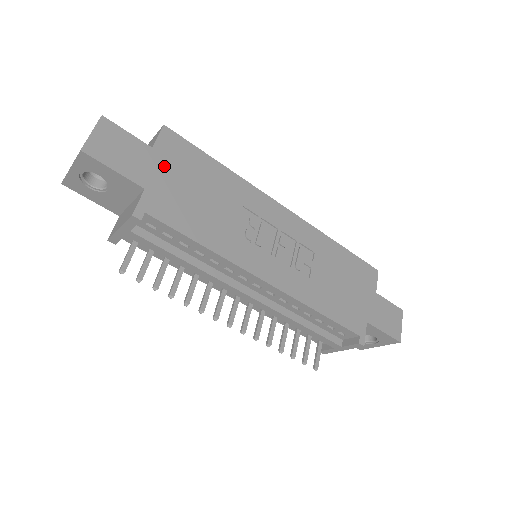
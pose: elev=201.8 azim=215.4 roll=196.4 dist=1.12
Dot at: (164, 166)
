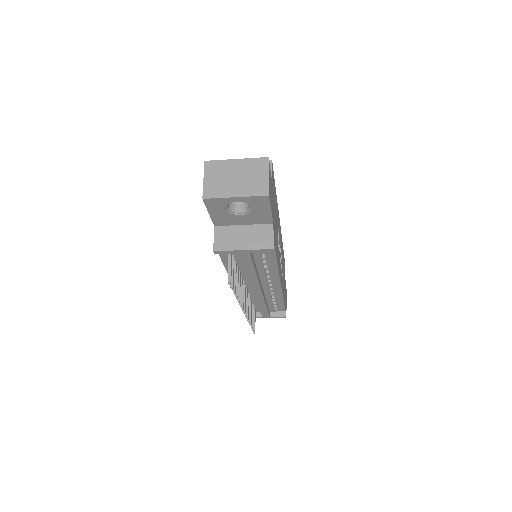
Dot at: (273, 200)
